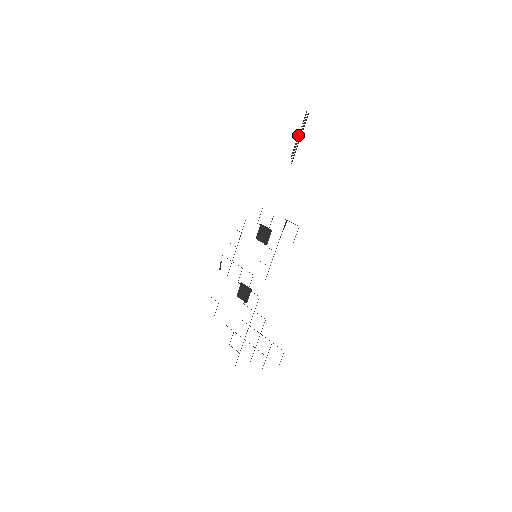
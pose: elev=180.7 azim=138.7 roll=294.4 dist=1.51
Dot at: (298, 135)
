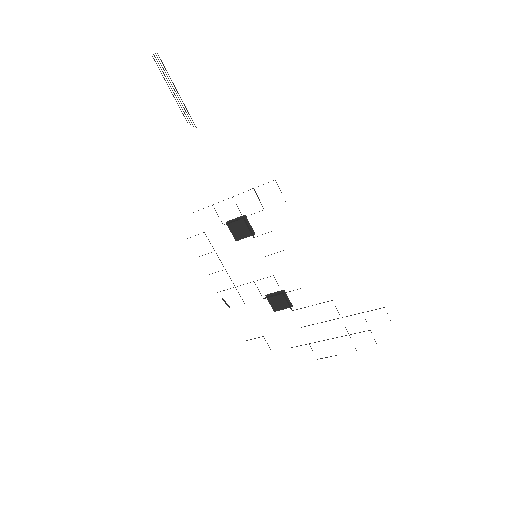
Dot at: occluded
